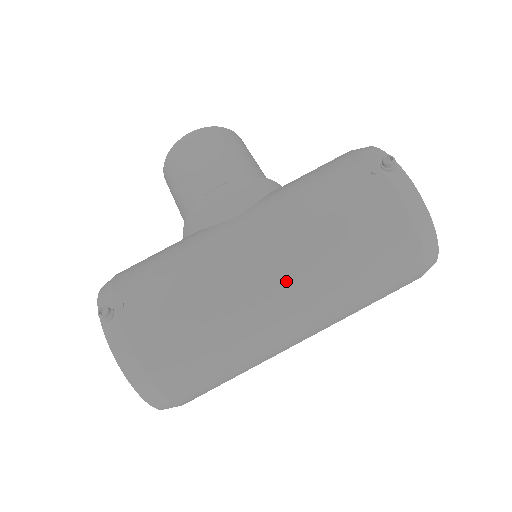
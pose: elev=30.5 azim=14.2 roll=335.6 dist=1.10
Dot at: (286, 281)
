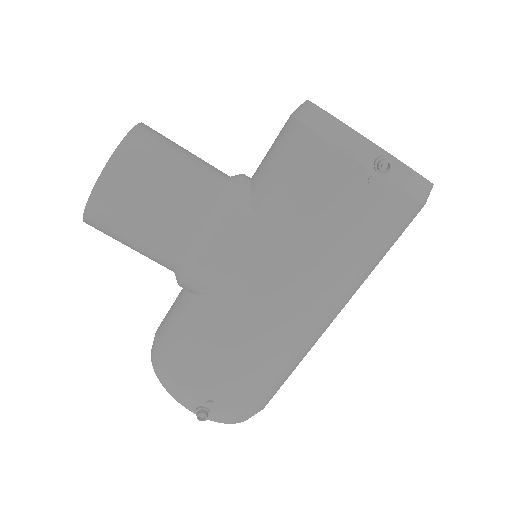
Dot at: (331, 310)
